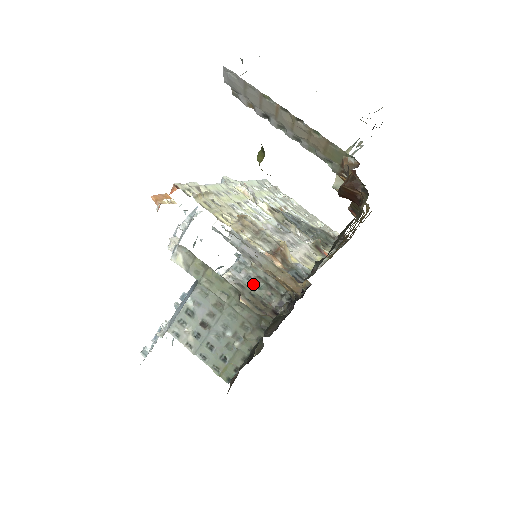
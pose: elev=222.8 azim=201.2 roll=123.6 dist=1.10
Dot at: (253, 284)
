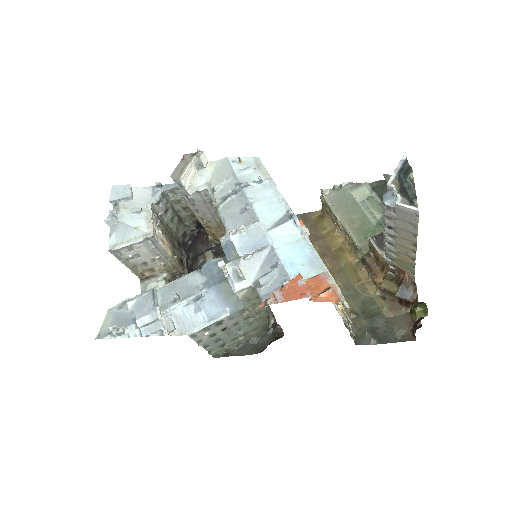
Dot at: (169, 218)
